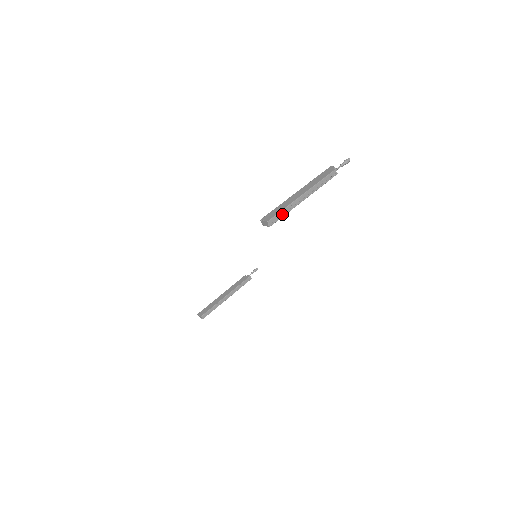
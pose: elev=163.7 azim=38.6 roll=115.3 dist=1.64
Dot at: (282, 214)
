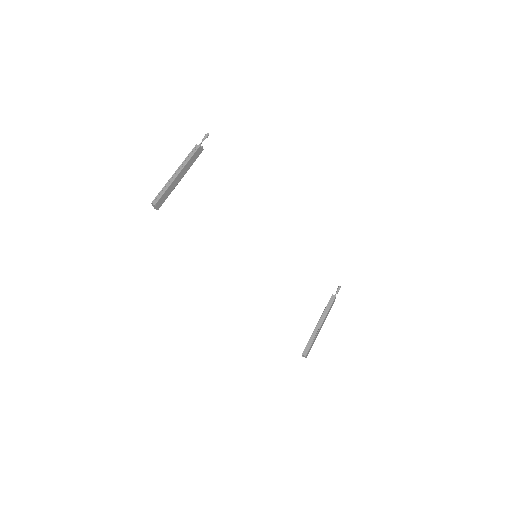
Dot at: (163, 193)
